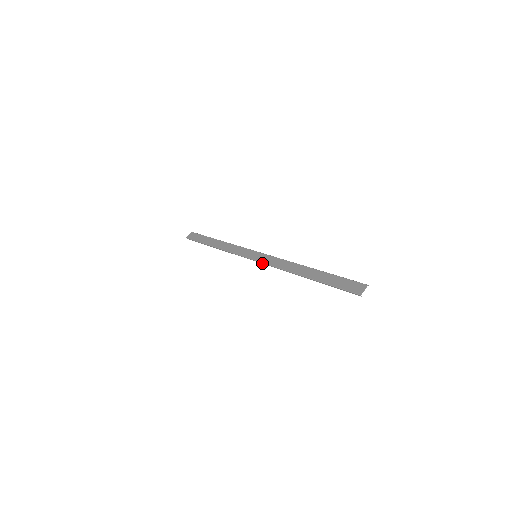
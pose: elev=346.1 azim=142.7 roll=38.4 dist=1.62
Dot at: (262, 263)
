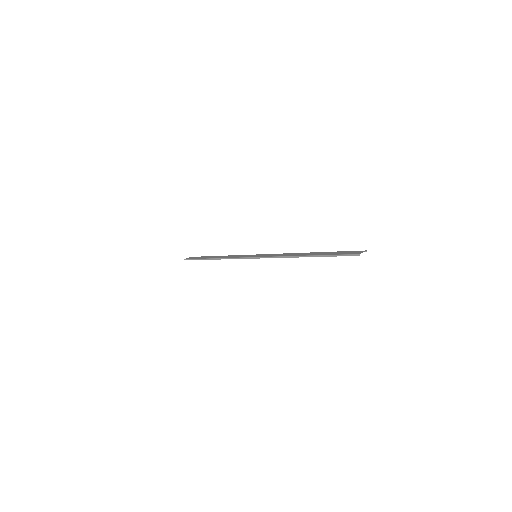
Dot at: (262, 257)
